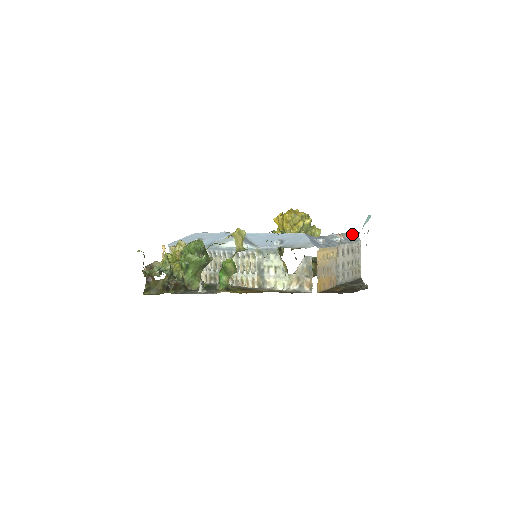
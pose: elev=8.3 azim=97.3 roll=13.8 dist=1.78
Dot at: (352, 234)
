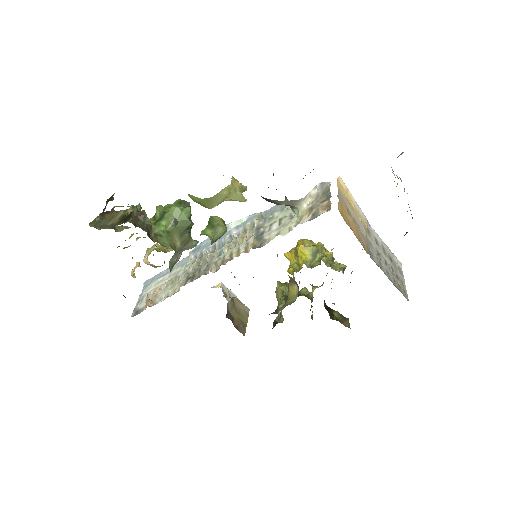
Dot at: occluded
